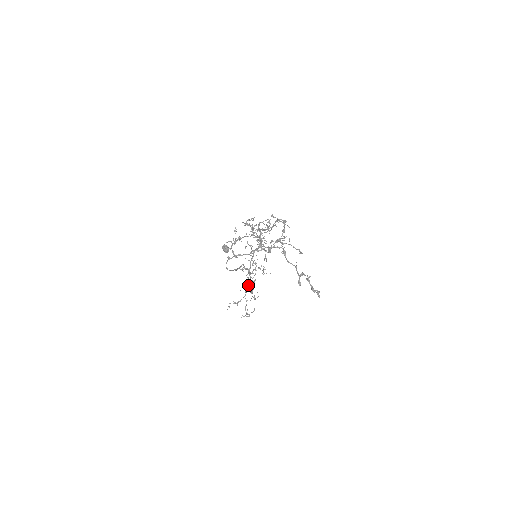
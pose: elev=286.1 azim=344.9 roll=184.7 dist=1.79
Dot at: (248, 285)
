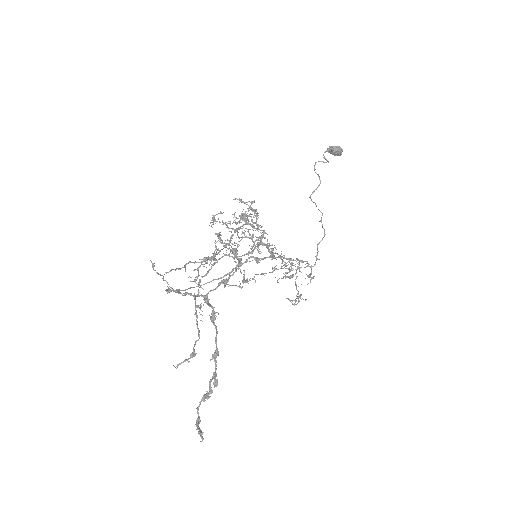
Dot at: (299, 260)
